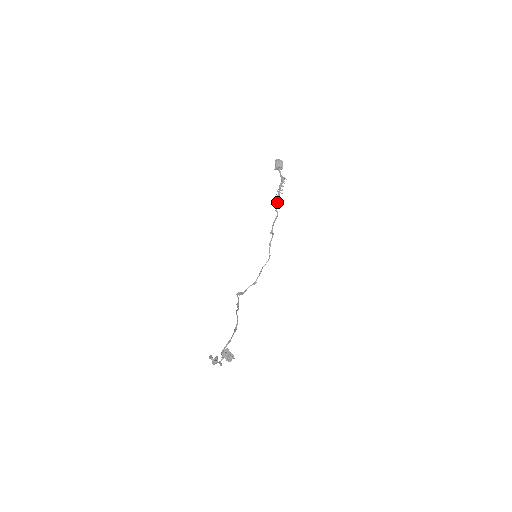
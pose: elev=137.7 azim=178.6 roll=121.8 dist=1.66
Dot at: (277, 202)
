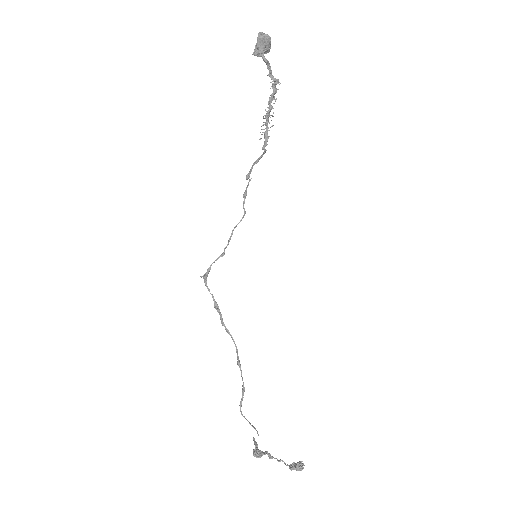
Dot at: (265, 133)
